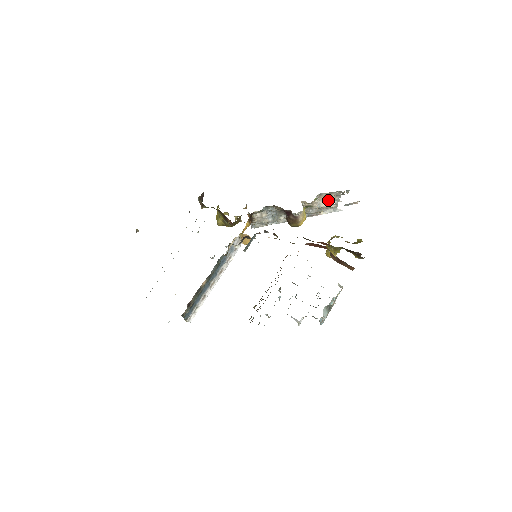
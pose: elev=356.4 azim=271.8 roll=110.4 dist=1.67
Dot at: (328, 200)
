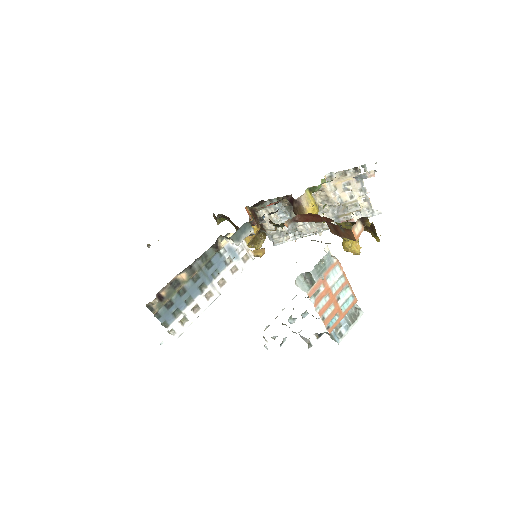
Dot at: (348, 189)
